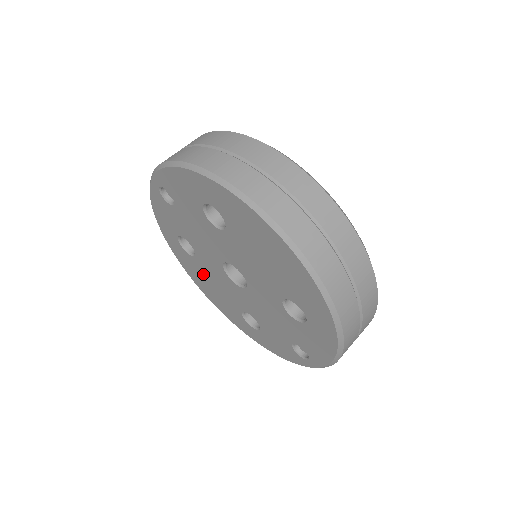
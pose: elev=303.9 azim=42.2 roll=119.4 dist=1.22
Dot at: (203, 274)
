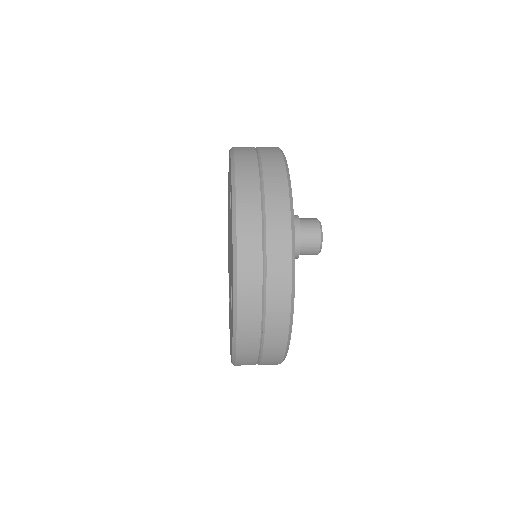
Dot at: (230, 319)
